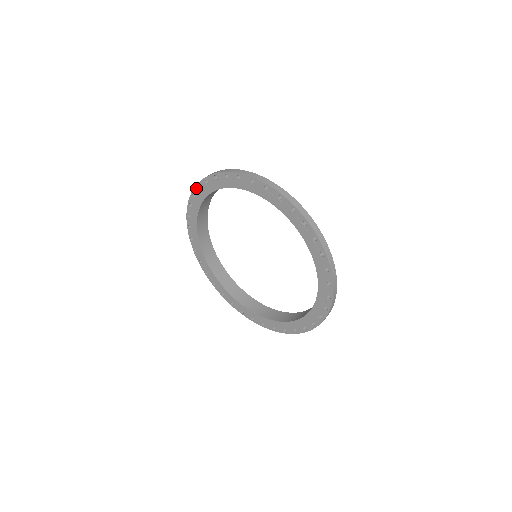
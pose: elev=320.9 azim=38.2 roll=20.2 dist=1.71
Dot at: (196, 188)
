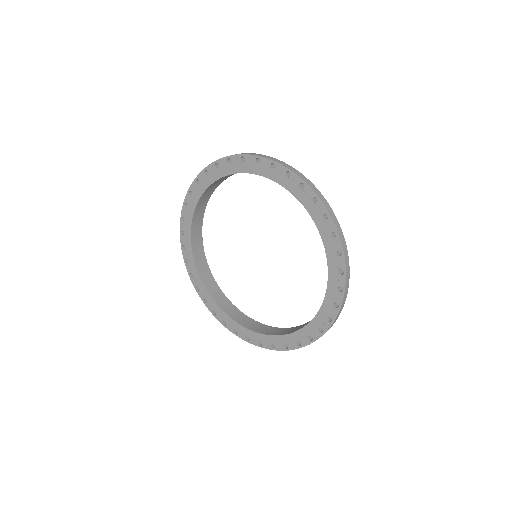
Dot at: (239, 156)
